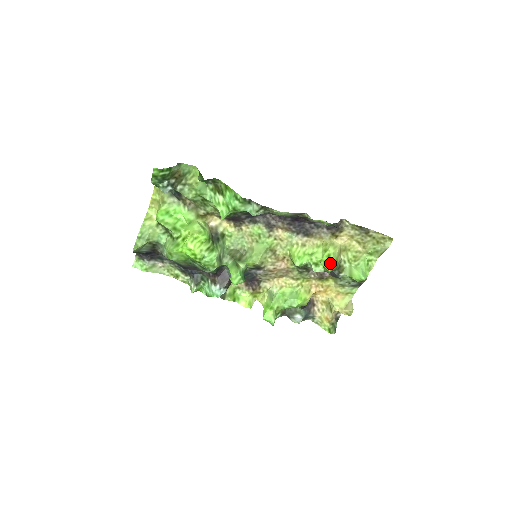
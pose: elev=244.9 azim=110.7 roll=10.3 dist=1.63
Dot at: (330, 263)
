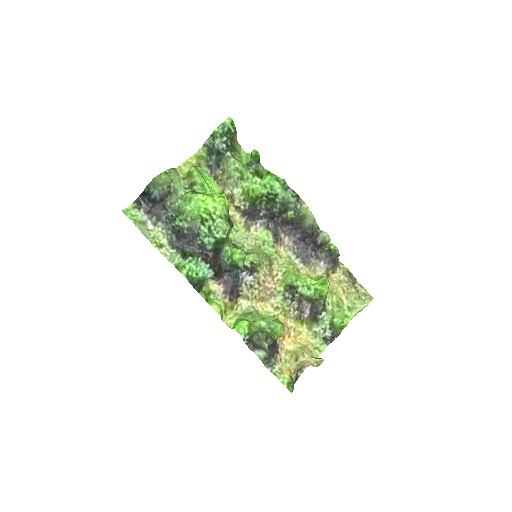
Dot at: (327, 284)
